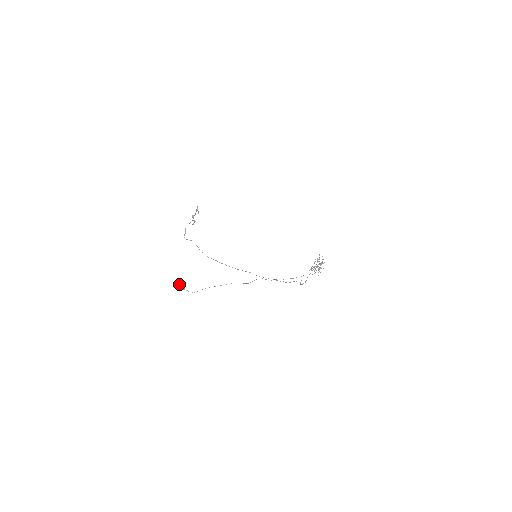
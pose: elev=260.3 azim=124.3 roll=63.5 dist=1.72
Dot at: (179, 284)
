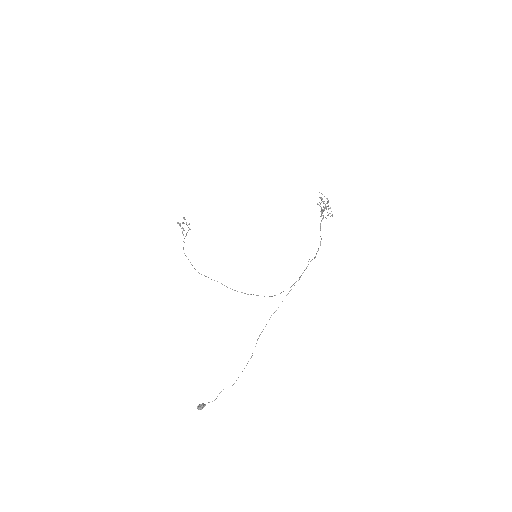
Dot at: occluded
